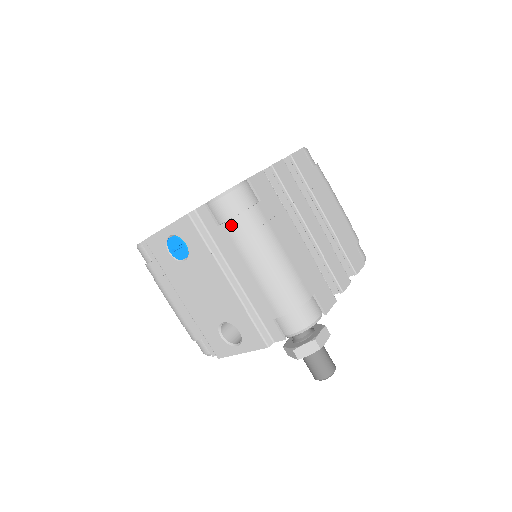
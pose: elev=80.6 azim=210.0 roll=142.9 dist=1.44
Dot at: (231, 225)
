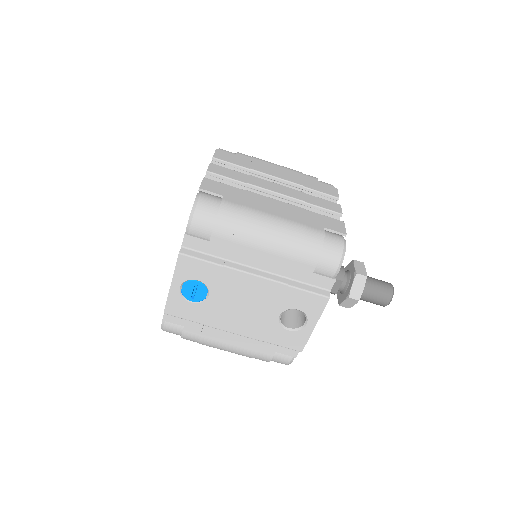
Dot at: (218, 230)
